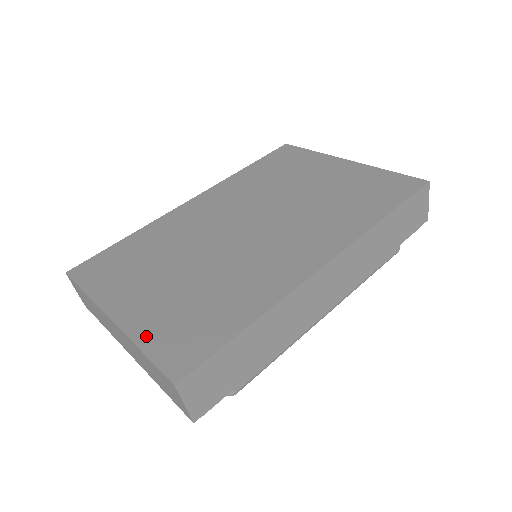
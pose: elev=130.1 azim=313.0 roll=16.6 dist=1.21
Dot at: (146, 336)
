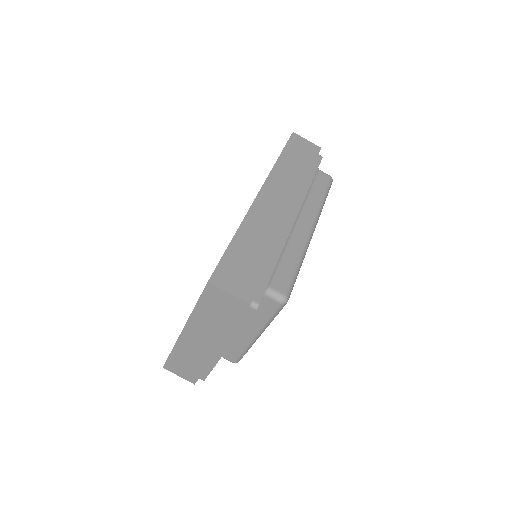
Dot at: occluded
